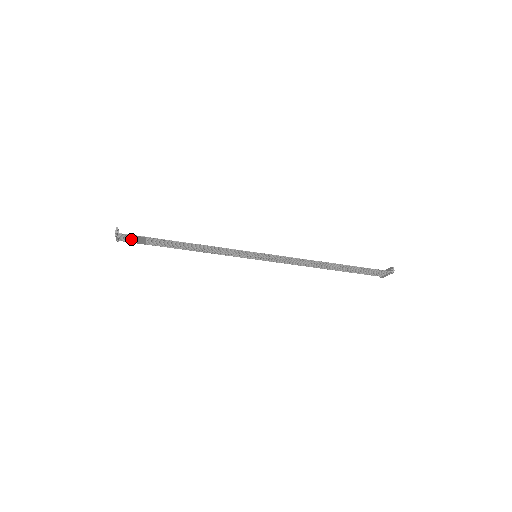
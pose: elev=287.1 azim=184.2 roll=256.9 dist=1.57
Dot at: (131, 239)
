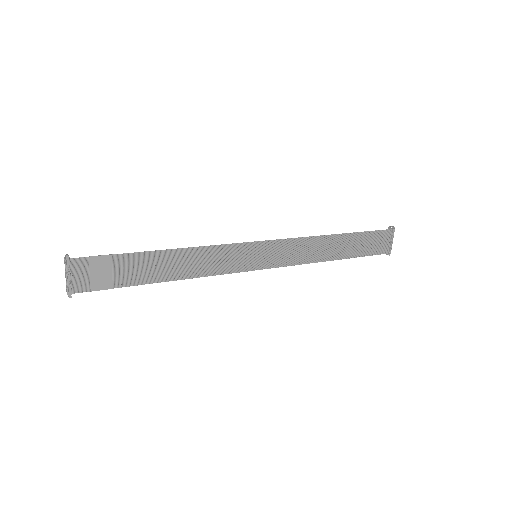
Dot at: (90, 276)
